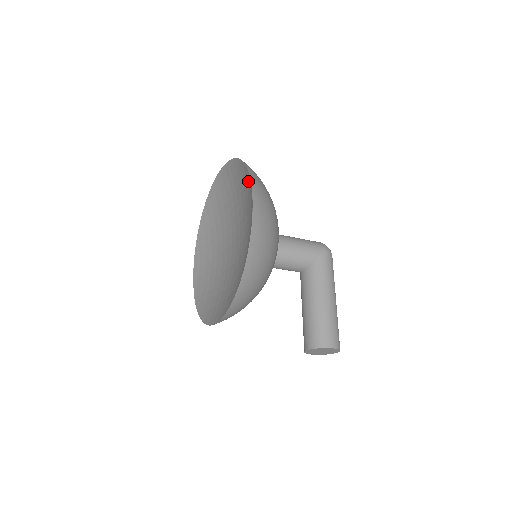
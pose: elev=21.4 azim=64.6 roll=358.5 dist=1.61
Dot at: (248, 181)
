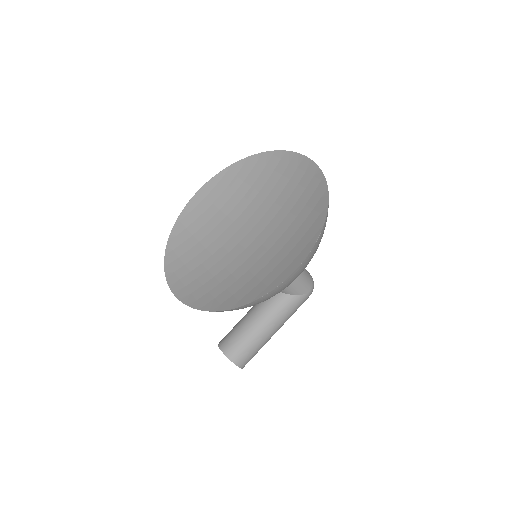
Dot at: (313, 233)
